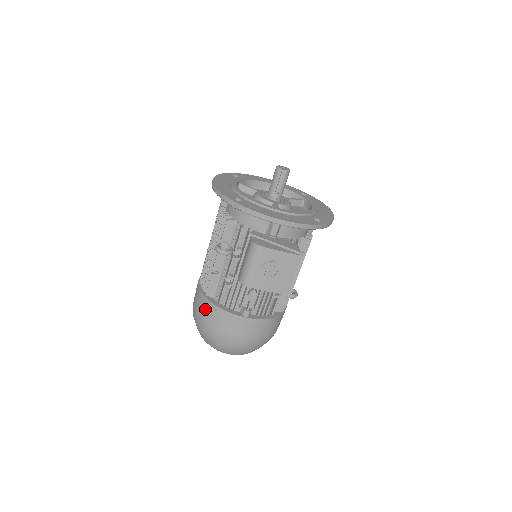
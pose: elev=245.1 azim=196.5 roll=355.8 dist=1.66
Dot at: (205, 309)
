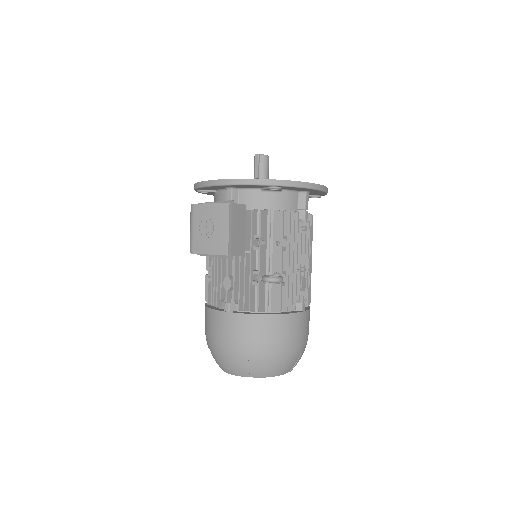
Dot at: occluded
